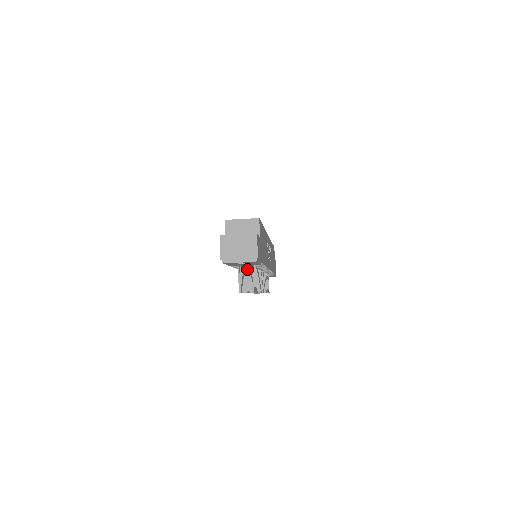
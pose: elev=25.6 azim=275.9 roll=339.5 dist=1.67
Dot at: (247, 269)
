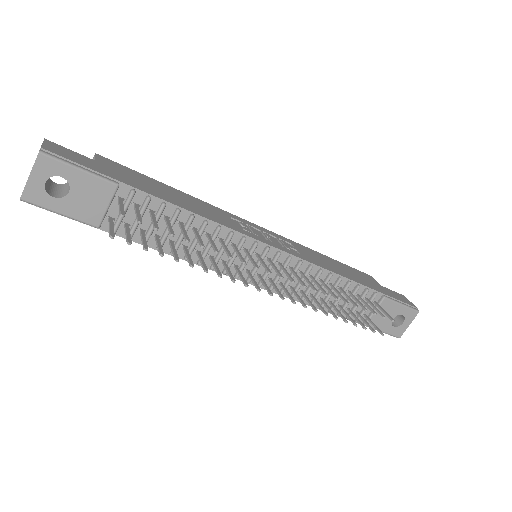
Dot at: (192, 248)
